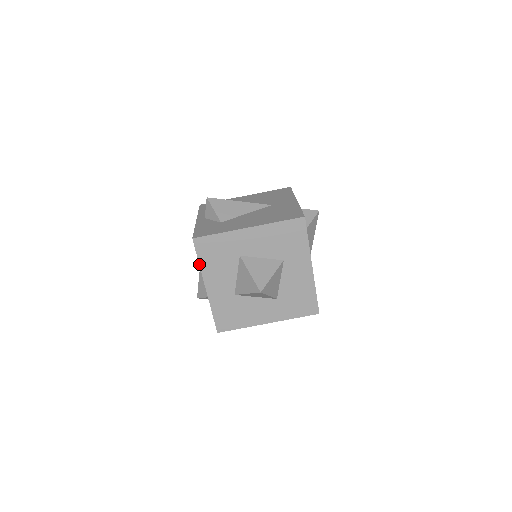
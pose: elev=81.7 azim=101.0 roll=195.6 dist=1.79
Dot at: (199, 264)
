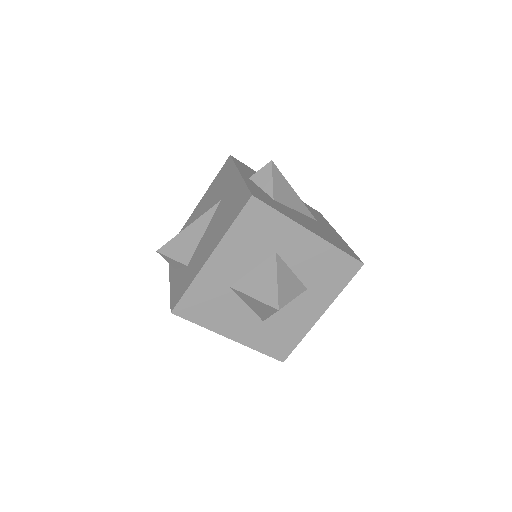
Dot at: occluded
